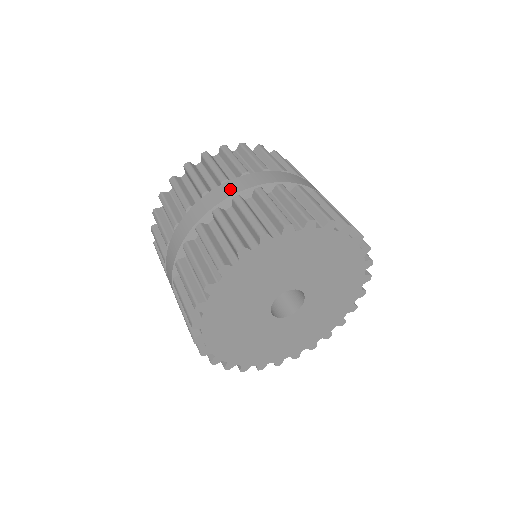
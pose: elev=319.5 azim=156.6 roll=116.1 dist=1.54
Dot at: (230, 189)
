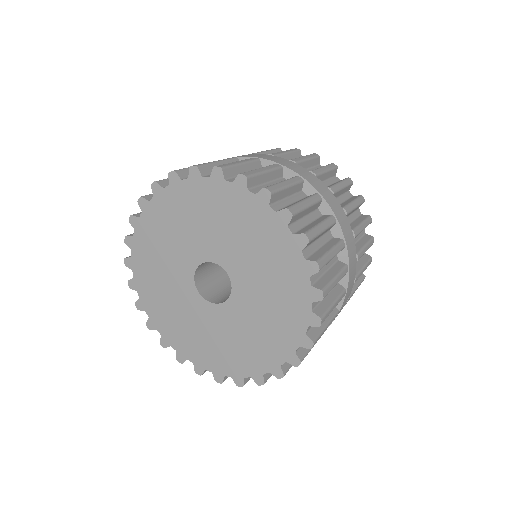
Dot at: occluded
